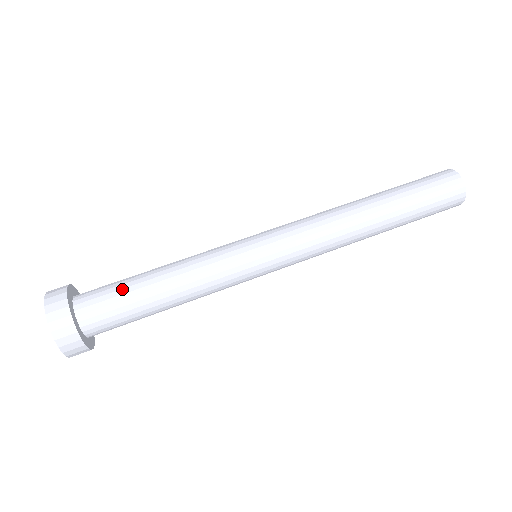
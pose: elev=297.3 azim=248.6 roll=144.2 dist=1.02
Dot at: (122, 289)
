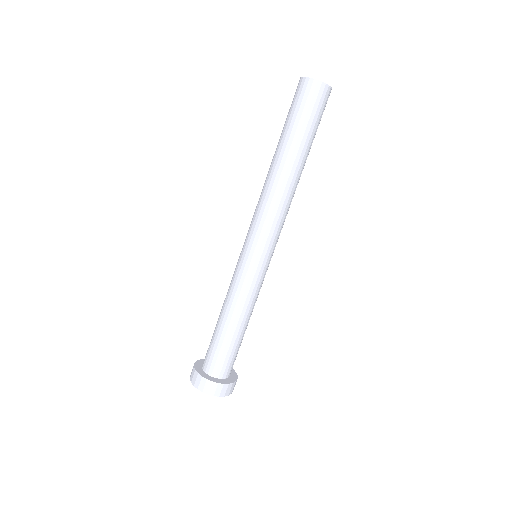
Dot at: (218, 346)
